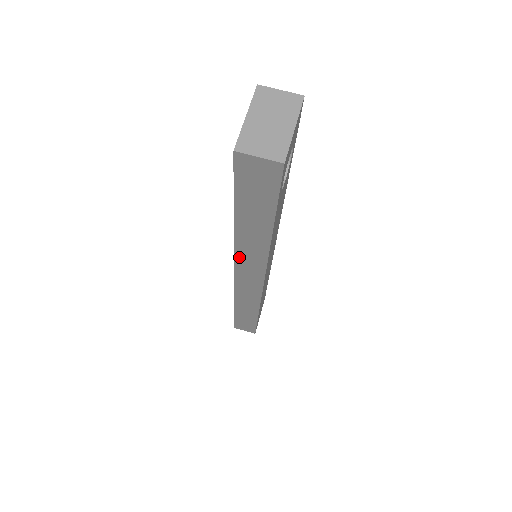
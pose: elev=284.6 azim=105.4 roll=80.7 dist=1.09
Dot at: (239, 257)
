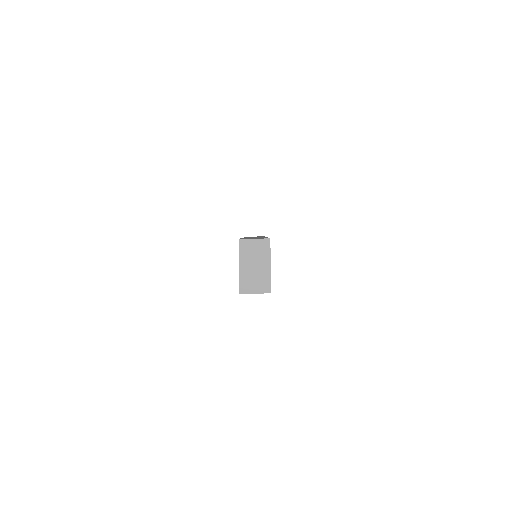
Dot at: occluded
